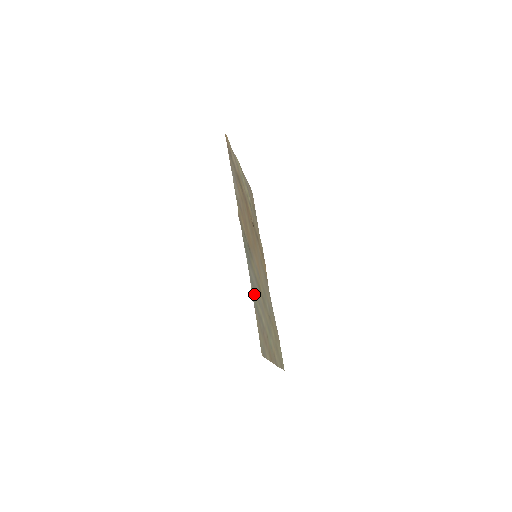
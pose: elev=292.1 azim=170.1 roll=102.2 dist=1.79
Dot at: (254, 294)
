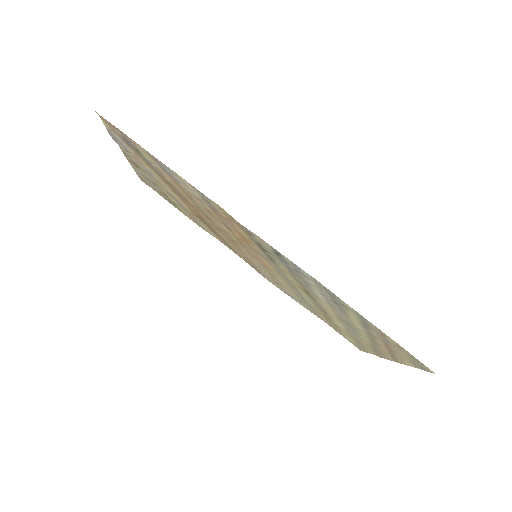
Dot at: (346, 308)
